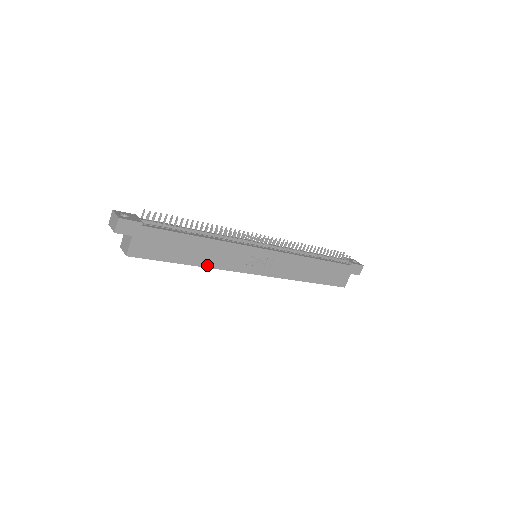
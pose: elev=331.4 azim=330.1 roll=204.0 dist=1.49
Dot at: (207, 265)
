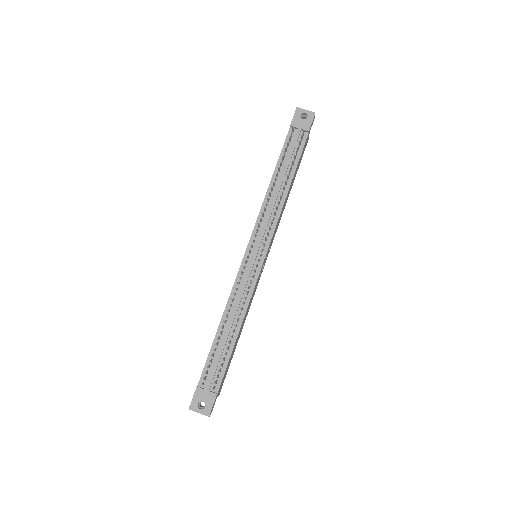
Dot at: occluded
